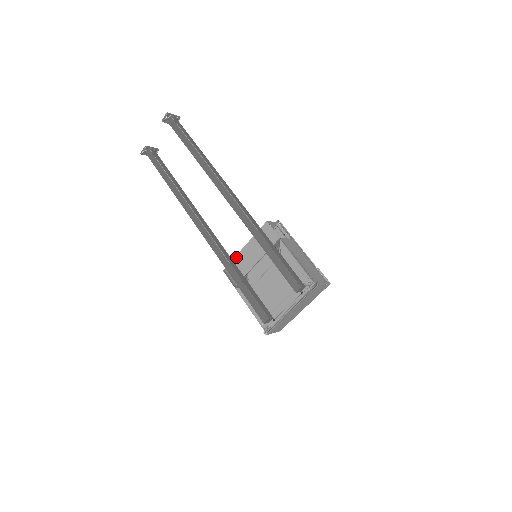
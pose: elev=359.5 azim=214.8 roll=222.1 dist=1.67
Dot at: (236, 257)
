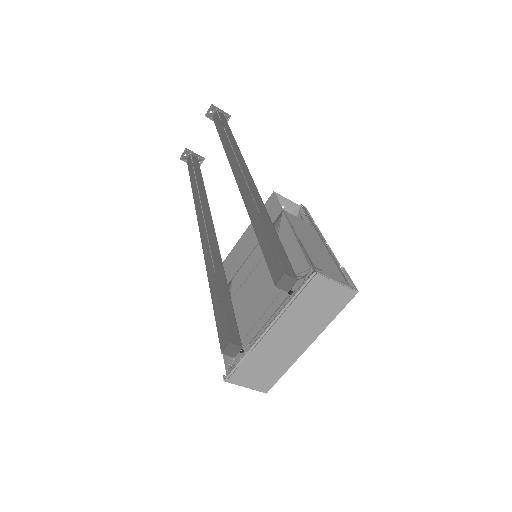
Dot at: (227, 257)
